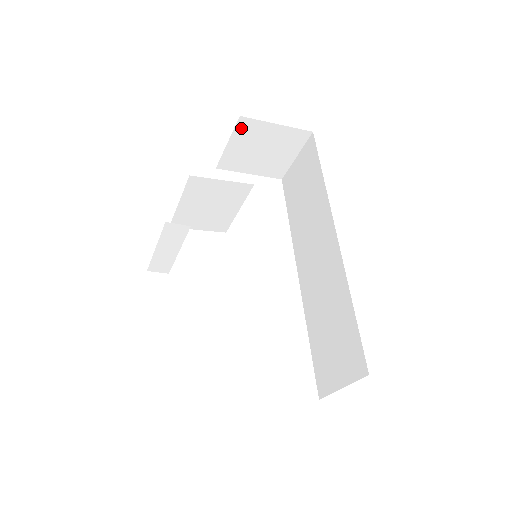
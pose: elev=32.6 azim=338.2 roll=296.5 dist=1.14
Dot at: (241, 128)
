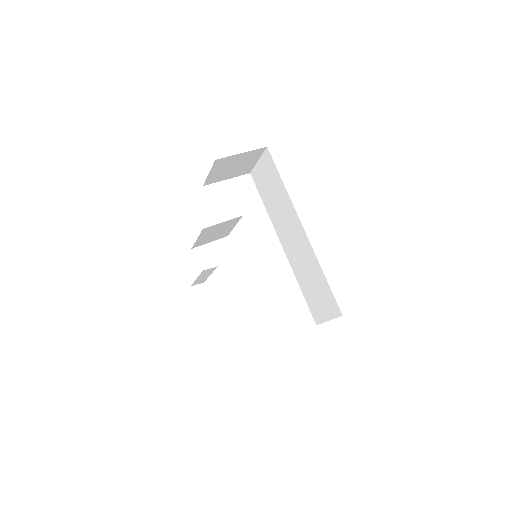
Dot at: (217, 164)
